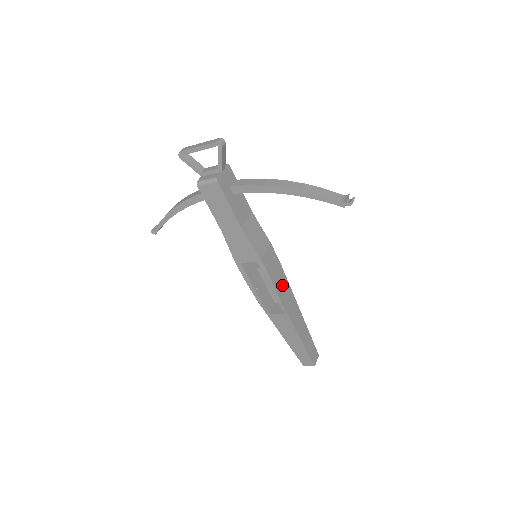
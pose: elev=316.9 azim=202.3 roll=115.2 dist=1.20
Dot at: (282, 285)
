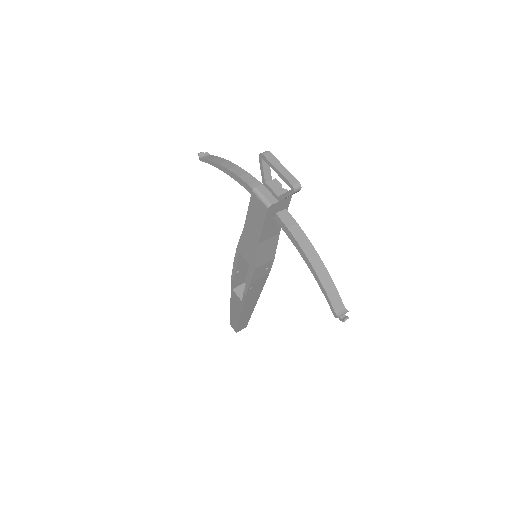
Dot at: (257, 286)
